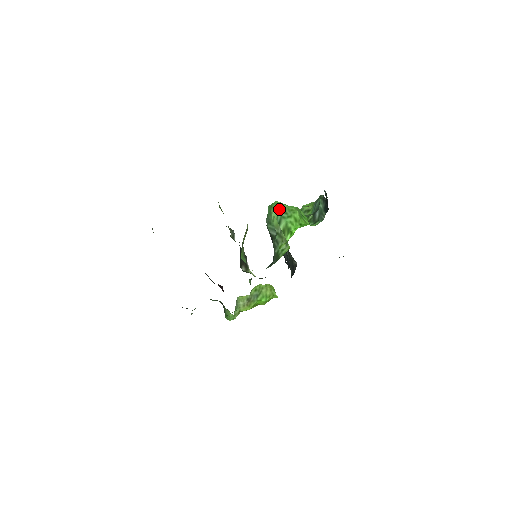
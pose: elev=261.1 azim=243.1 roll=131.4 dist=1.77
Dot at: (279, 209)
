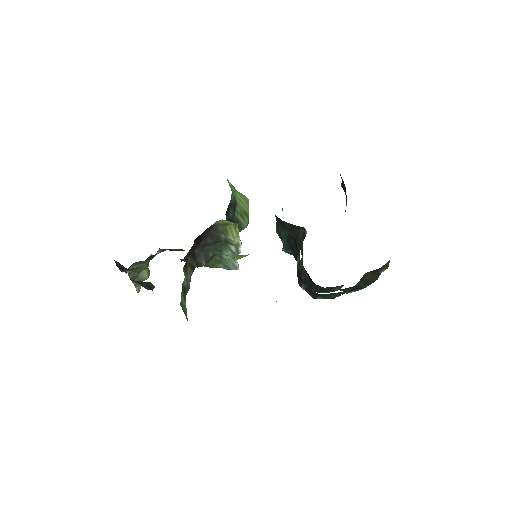
Dot at: occluded
